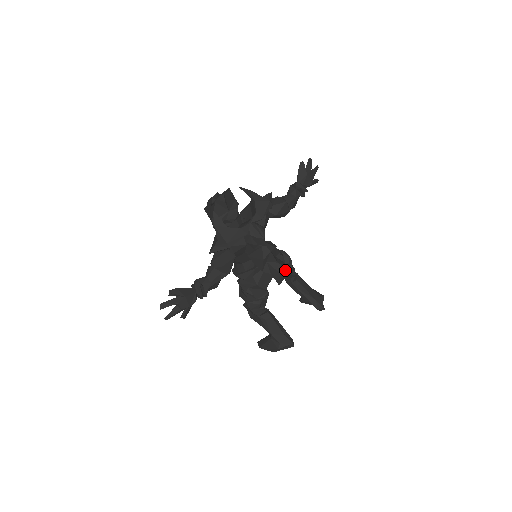
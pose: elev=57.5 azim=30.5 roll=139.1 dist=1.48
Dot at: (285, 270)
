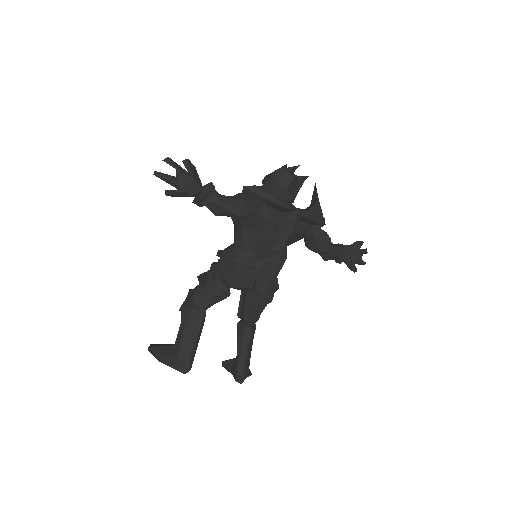
Dot at: (275, 281)
